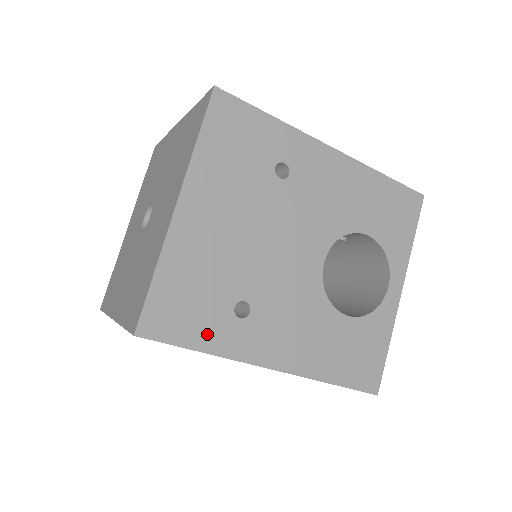
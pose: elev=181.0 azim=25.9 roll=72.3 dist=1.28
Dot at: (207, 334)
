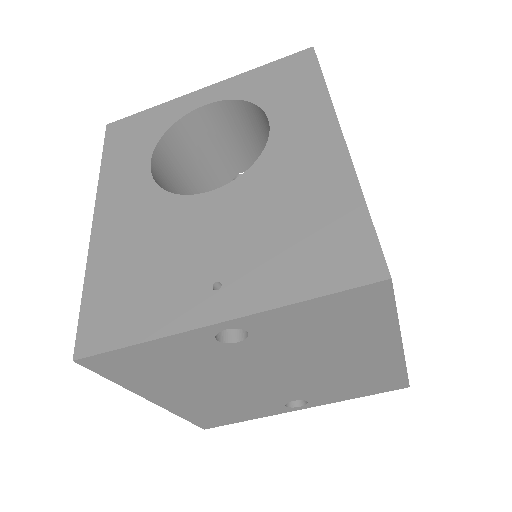
Dot at: occluded
